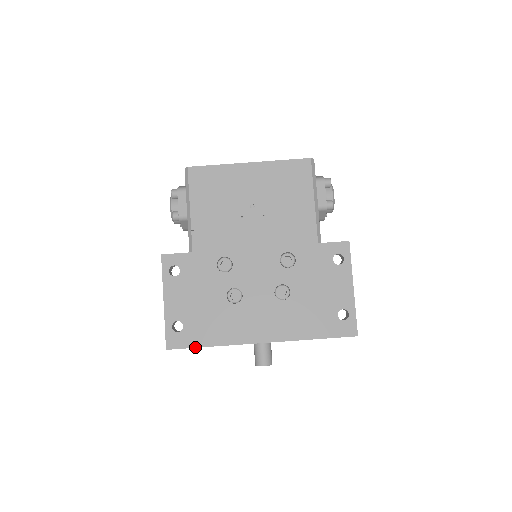
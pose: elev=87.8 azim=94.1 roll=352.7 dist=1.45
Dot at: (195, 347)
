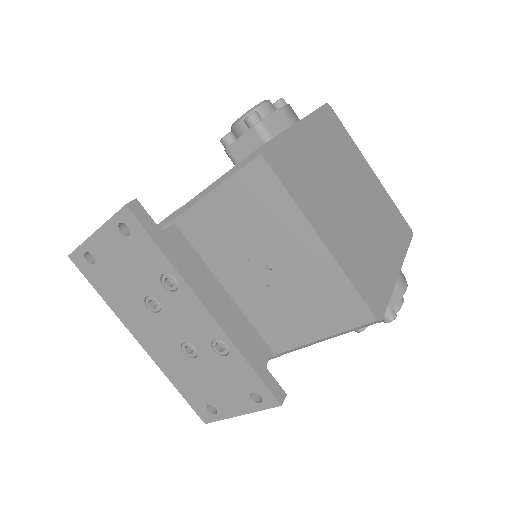
Dot at: (90, 283)
